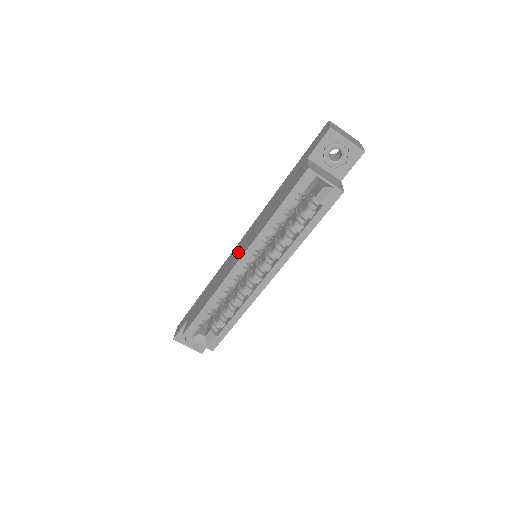
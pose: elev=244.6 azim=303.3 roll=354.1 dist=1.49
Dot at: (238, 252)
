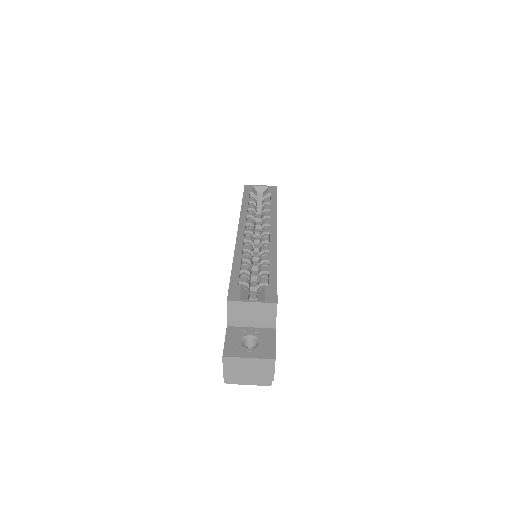
Dot at: occluded
